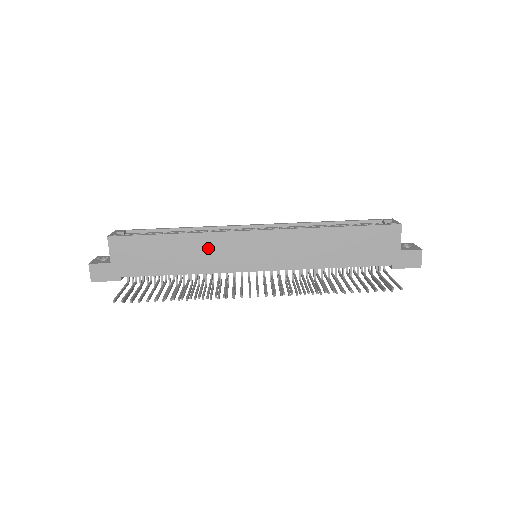
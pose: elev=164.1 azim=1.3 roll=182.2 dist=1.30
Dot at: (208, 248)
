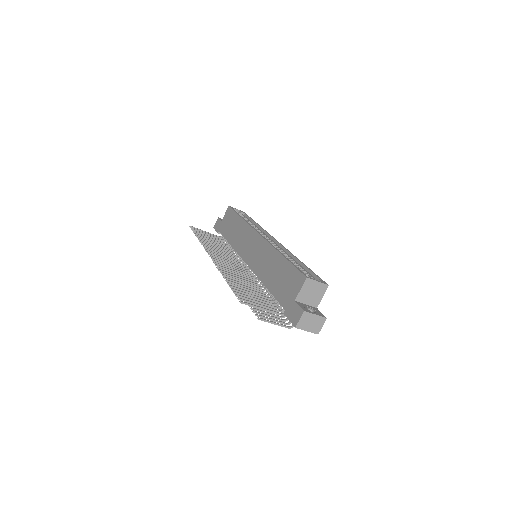
Dot at: (243, 233)
